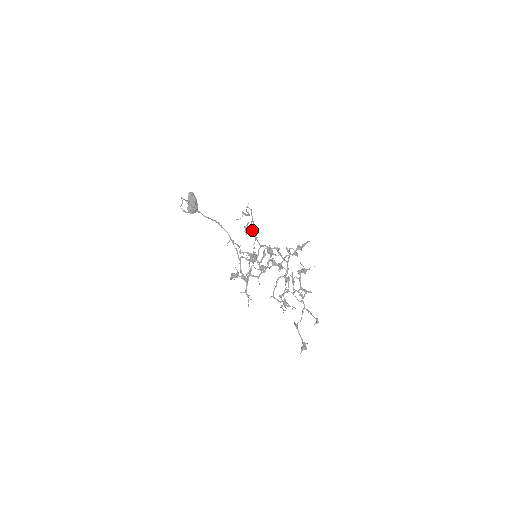
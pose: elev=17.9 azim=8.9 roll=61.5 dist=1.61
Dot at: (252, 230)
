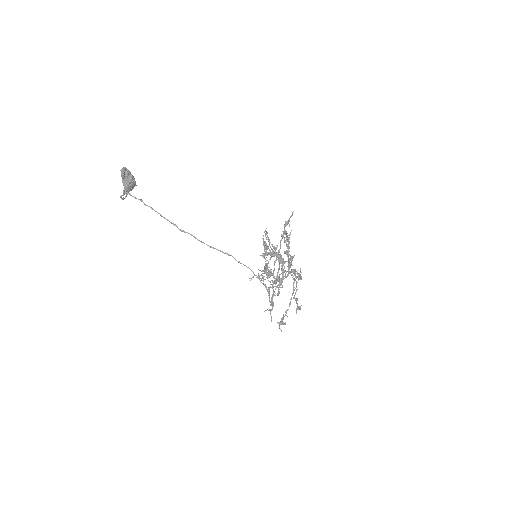
Dot at: (272, 255)
